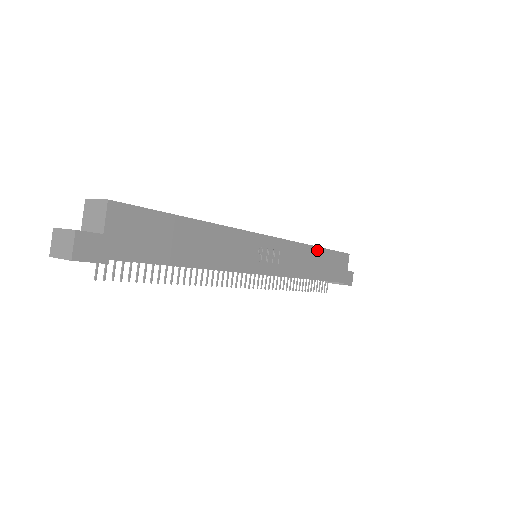
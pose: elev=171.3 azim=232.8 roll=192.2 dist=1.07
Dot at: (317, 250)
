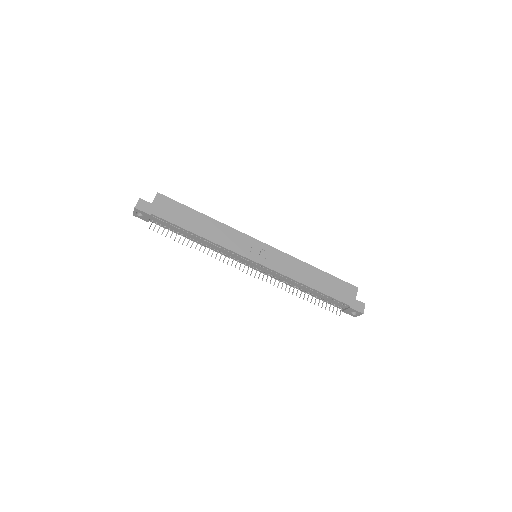
Dot at: (314, 269)
